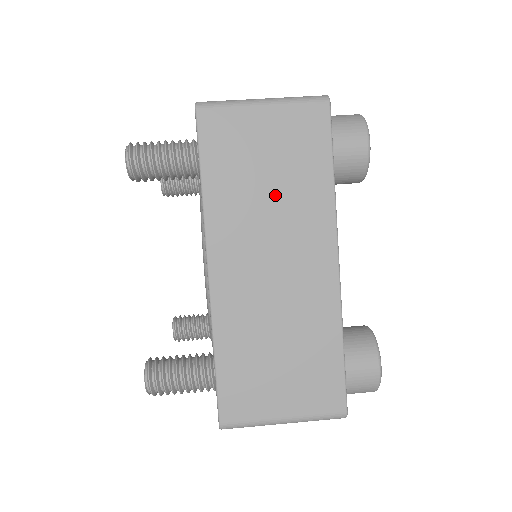
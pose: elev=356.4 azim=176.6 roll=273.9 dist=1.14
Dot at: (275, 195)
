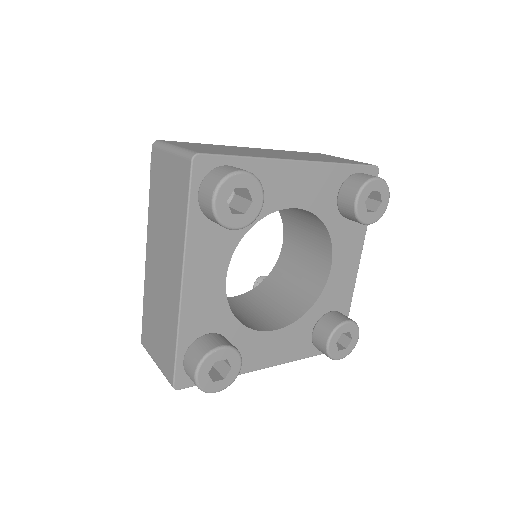
Dot at: (167, 218)
